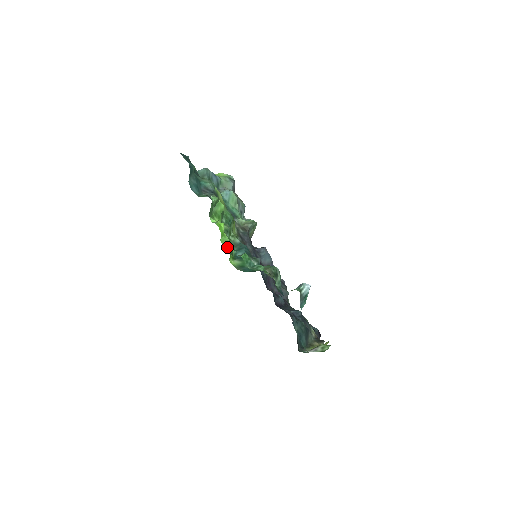
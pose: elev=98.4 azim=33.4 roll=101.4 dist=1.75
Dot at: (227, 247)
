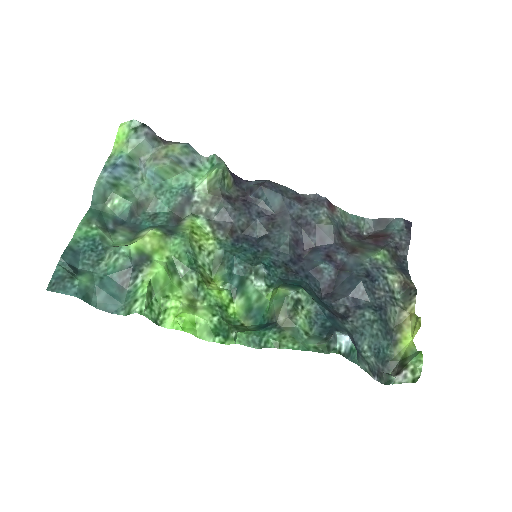
Dot at: (212, 334)
